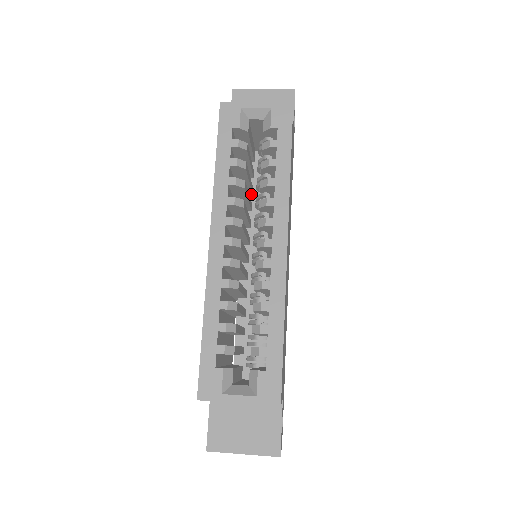
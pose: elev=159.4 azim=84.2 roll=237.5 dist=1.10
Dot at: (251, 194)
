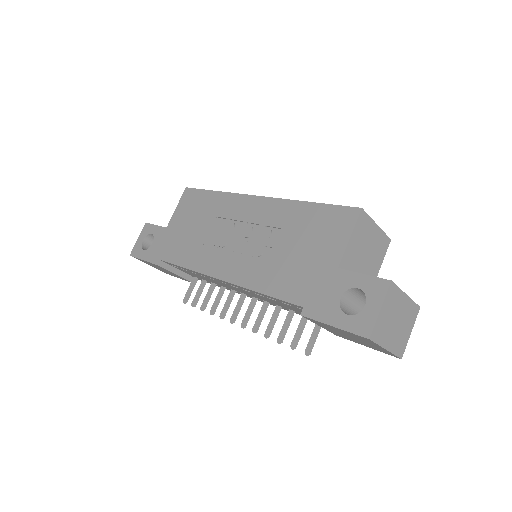
Dot at: occluded
